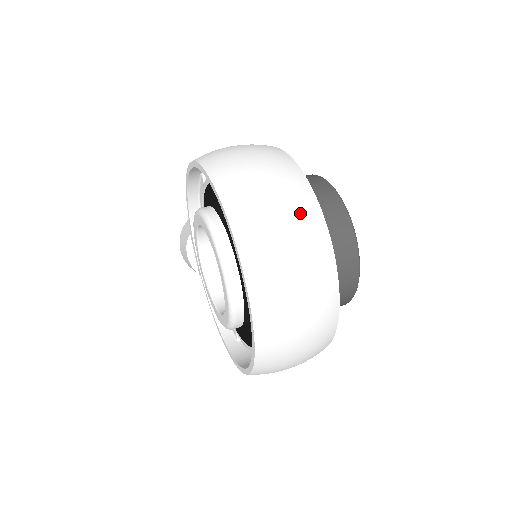
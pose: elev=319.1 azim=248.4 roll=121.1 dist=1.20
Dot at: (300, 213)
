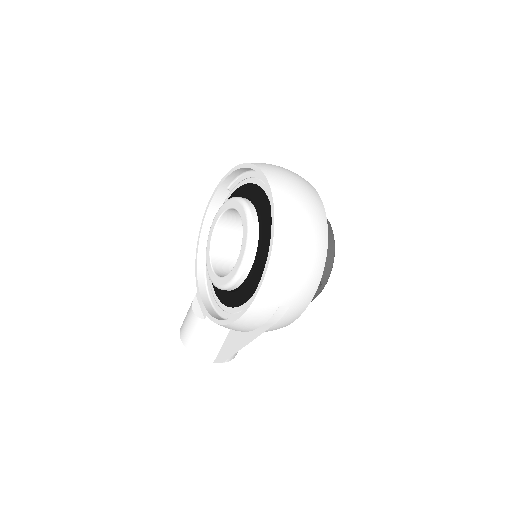
Dot at: occluded
